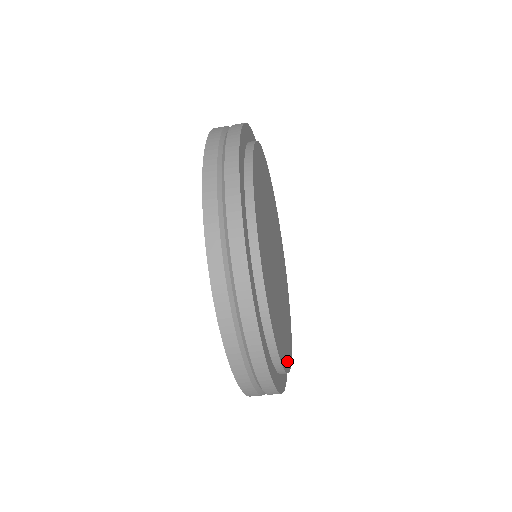
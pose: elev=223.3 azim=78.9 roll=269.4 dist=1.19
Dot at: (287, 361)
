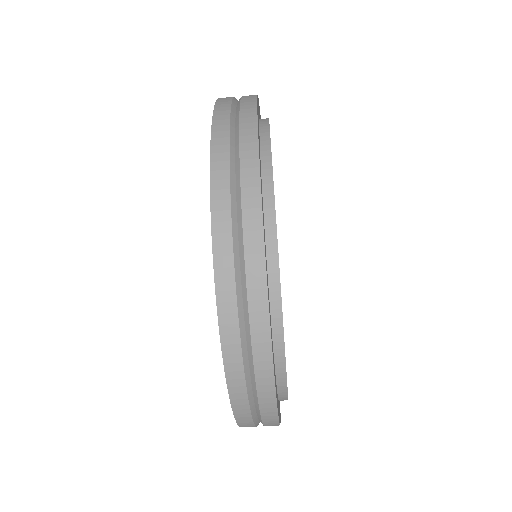
Dot at: occluded
